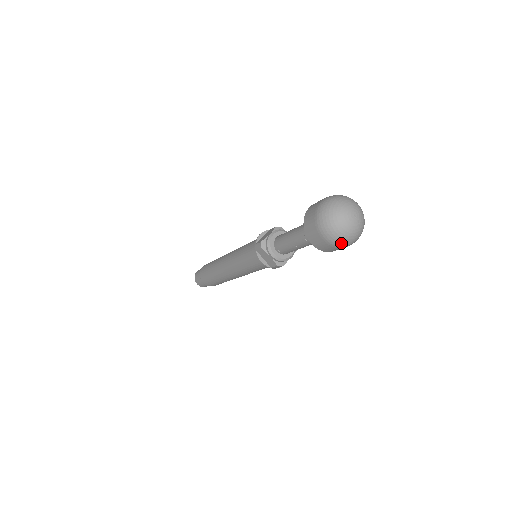
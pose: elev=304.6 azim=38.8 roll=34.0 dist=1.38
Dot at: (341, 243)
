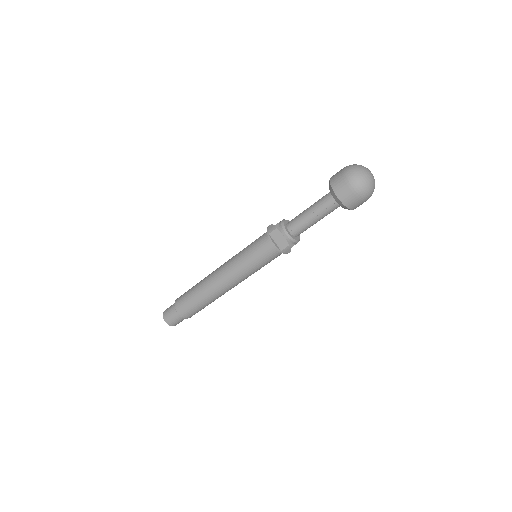
Dot at: (364, 192)
